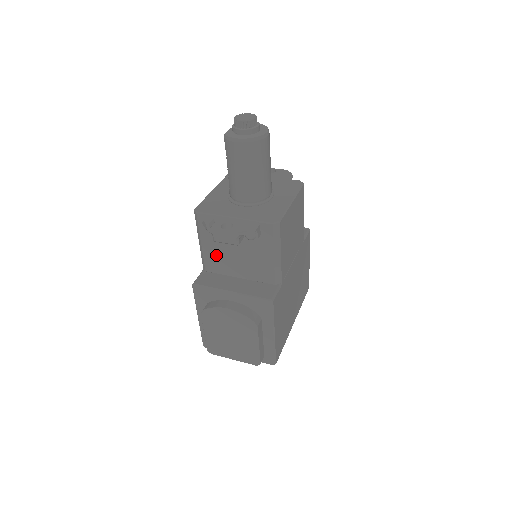
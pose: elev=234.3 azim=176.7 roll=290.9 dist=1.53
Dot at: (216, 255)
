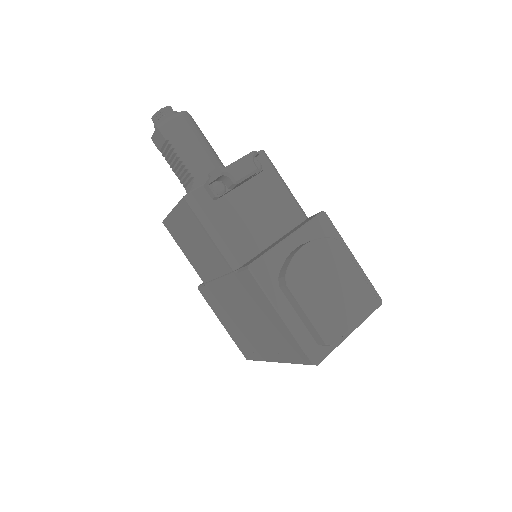
Dot at: (238, 232)
